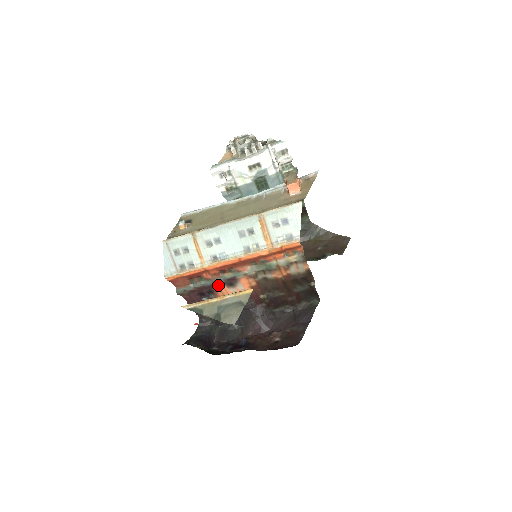
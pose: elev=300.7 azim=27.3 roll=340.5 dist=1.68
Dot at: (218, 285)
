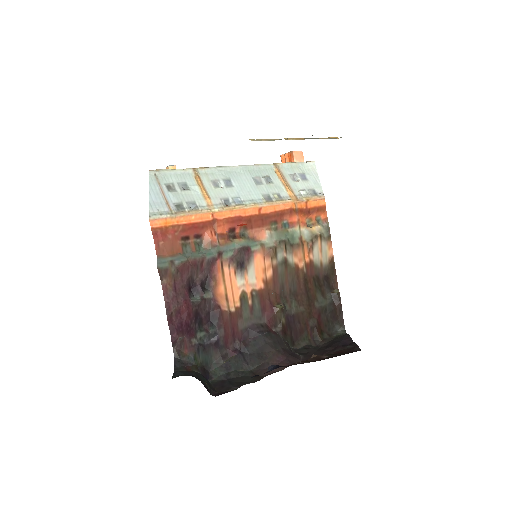
Dot at: (222, 263)
